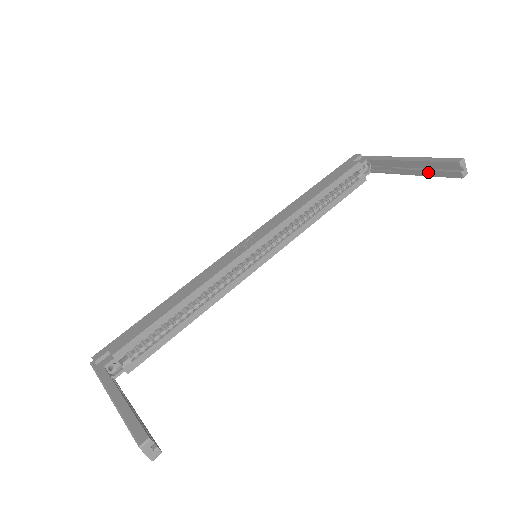
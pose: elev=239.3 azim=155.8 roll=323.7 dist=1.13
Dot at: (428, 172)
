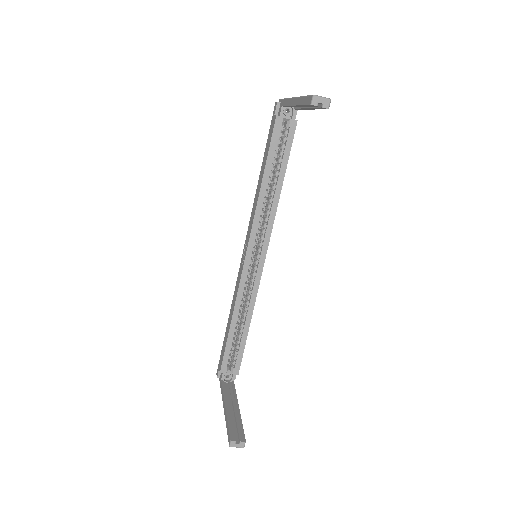
Dot at: (312, 108)
